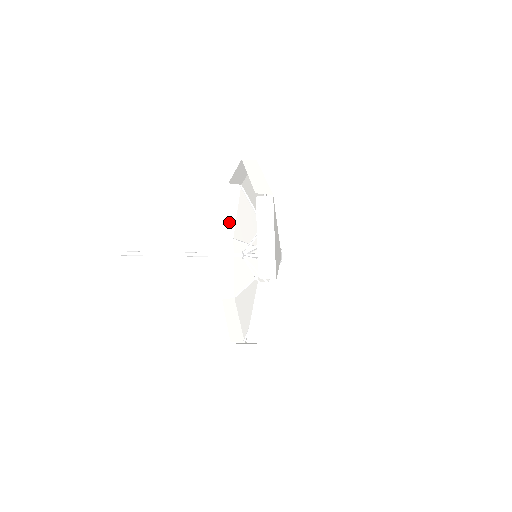
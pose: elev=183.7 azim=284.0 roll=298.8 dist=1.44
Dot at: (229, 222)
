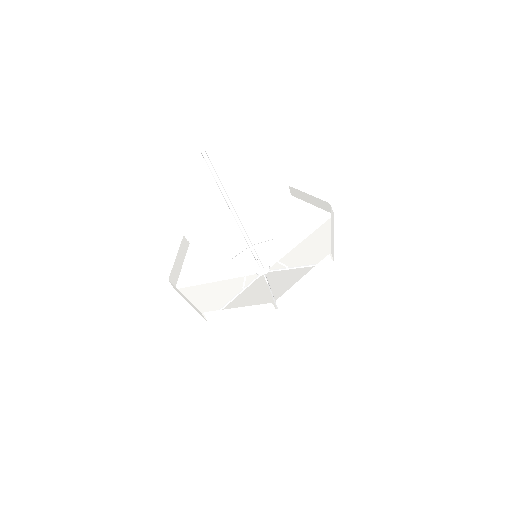
Dot at: (176, 269)
